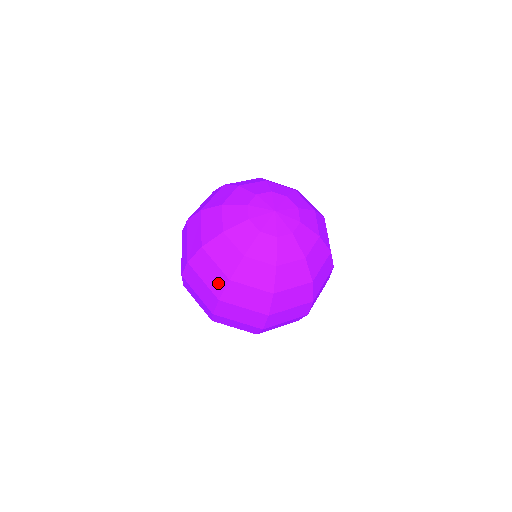
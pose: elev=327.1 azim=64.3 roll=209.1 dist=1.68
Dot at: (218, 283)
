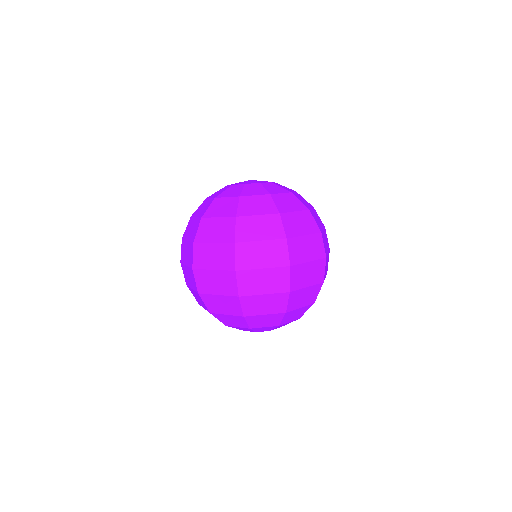
Dot at: (227, 230)
